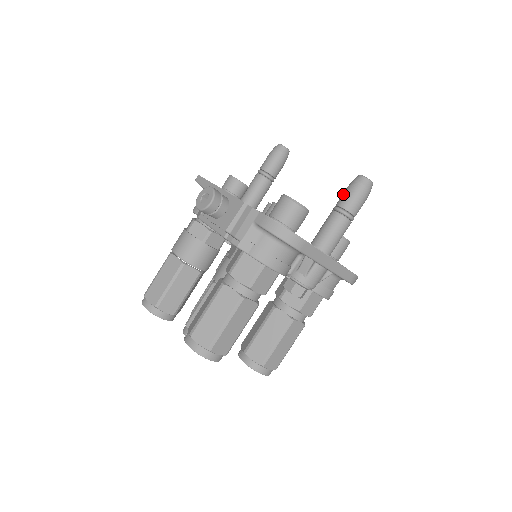
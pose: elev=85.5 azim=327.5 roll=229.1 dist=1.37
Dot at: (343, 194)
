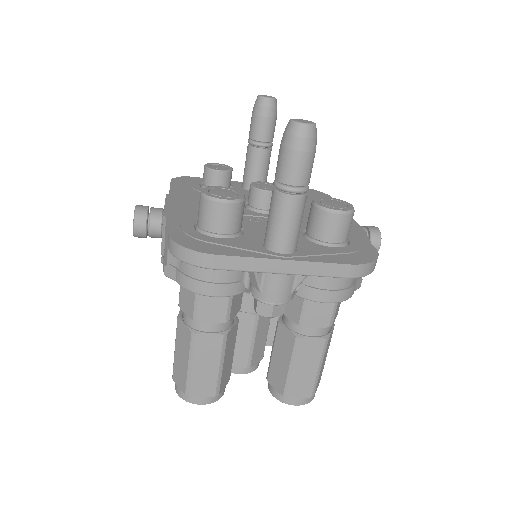
Dot at: (278, 158)
